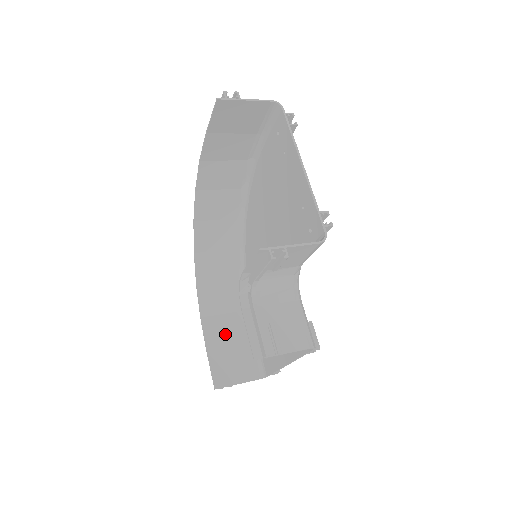
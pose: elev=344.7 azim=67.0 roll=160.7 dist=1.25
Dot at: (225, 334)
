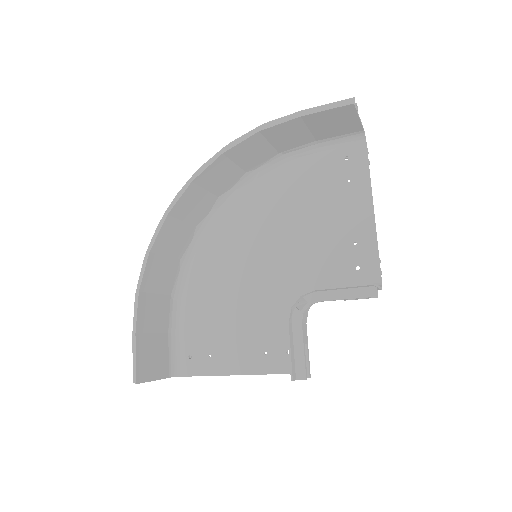
Dot at: (153, 318)
